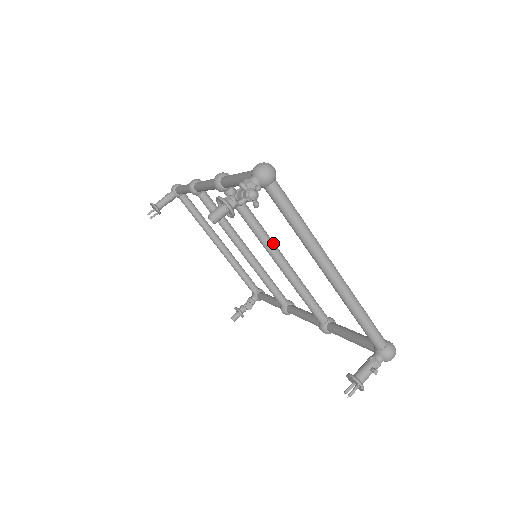
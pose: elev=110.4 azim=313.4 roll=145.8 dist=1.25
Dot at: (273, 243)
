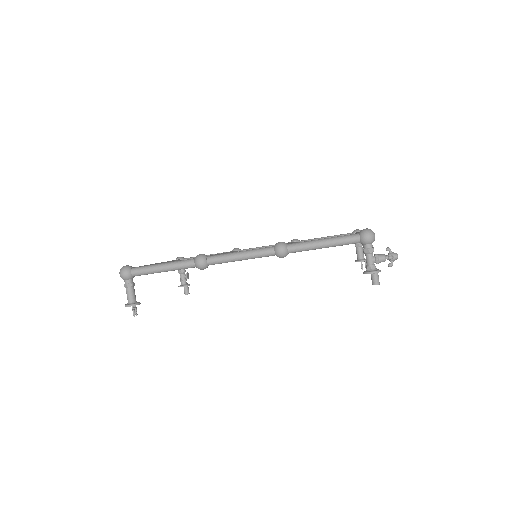
Dot at: occluded
